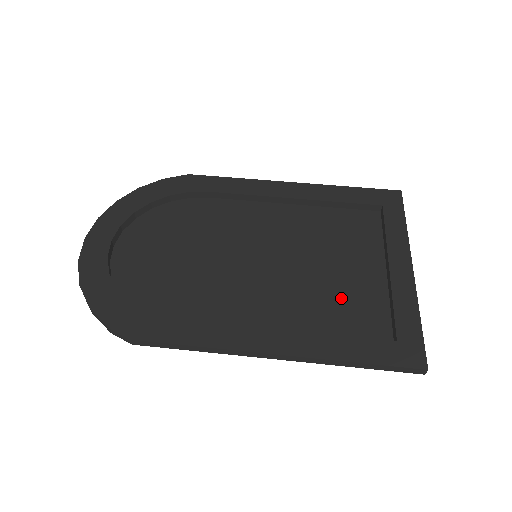
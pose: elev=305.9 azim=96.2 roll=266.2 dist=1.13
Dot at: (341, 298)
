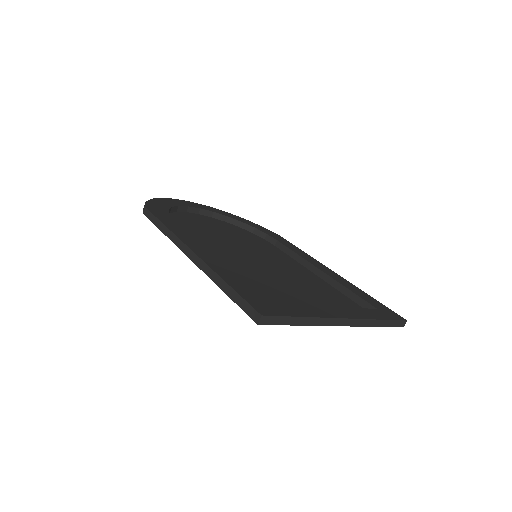
Dot at: (272, 289)
